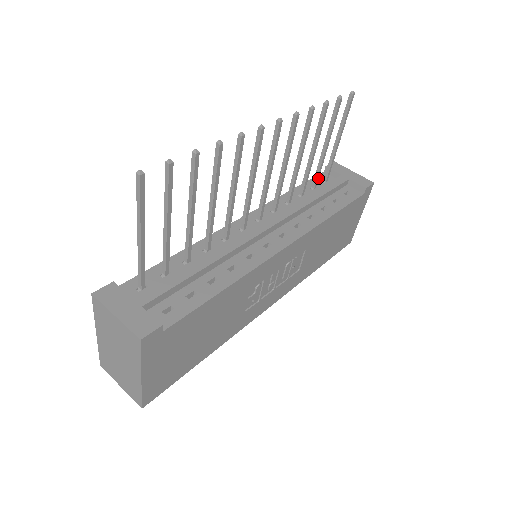
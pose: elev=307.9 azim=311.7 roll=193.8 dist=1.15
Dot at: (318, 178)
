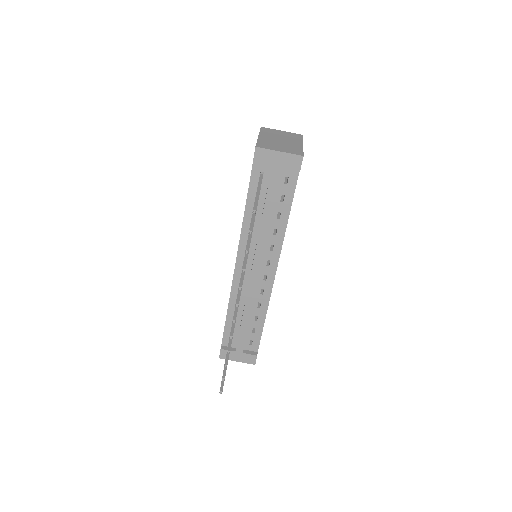
Dot at: occluded
